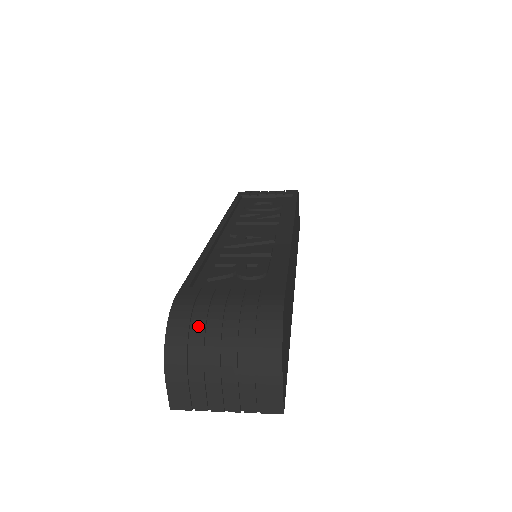
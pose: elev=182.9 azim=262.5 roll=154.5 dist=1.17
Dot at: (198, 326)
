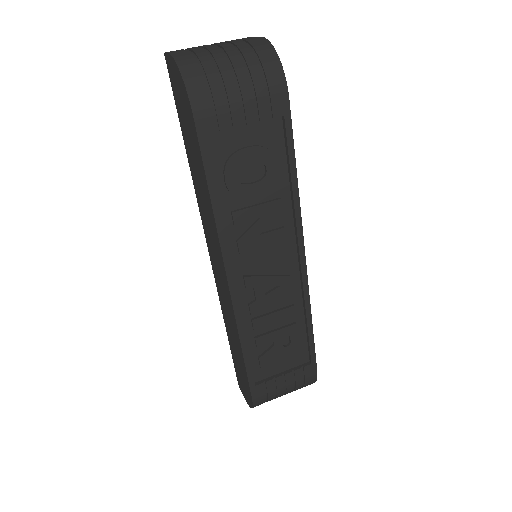
Dot at: occluded
